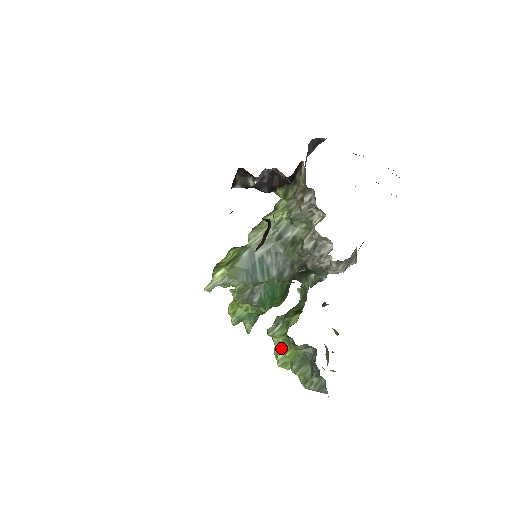
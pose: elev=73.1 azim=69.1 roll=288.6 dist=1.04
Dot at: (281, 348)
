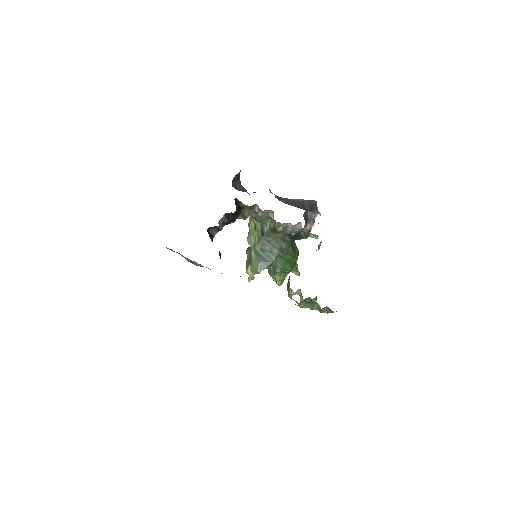
Dot at: (300, 299)
